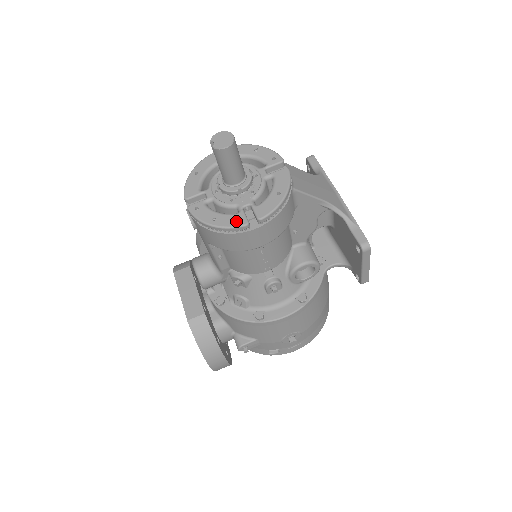
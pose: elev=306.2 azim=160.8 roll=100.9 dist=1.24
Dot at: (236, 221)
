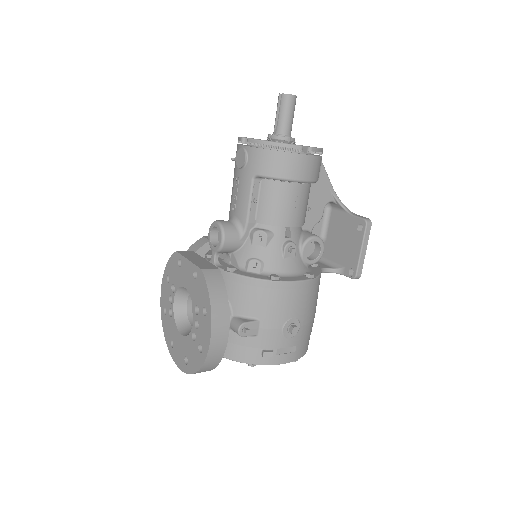
Dot at: (293, 144)
